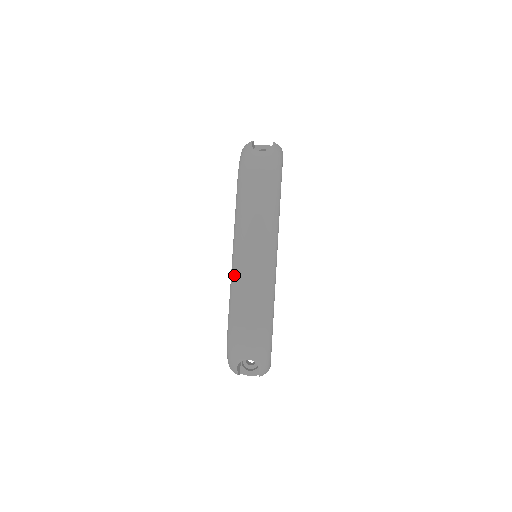
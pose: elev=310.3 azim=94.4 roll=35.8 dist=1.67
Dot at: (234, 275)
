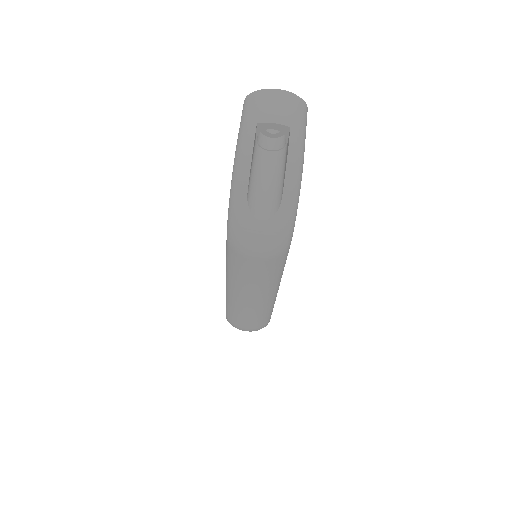
Dot at: (229, 300)
